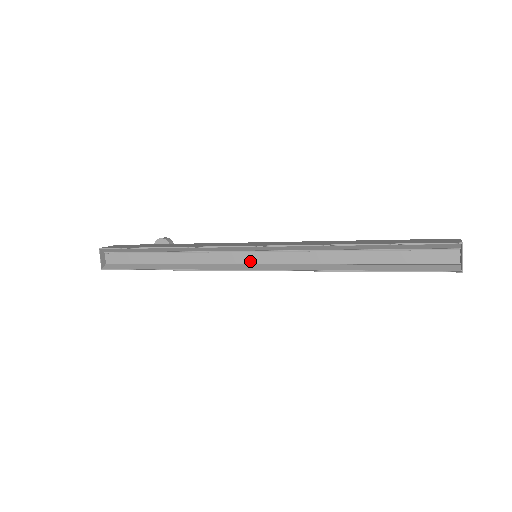
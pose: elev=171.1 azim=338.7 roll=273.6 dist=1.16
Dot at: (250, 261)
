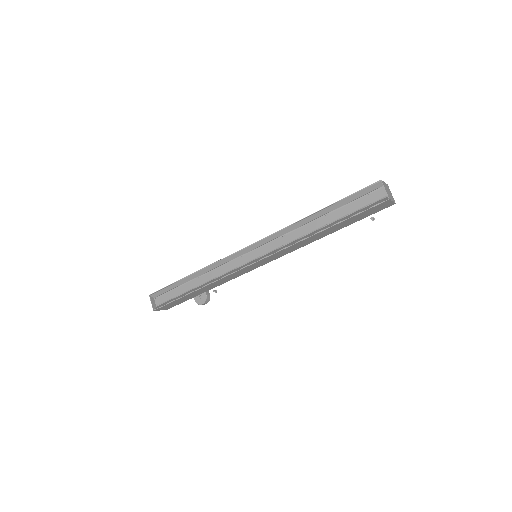
Dot at: (251, 259)
